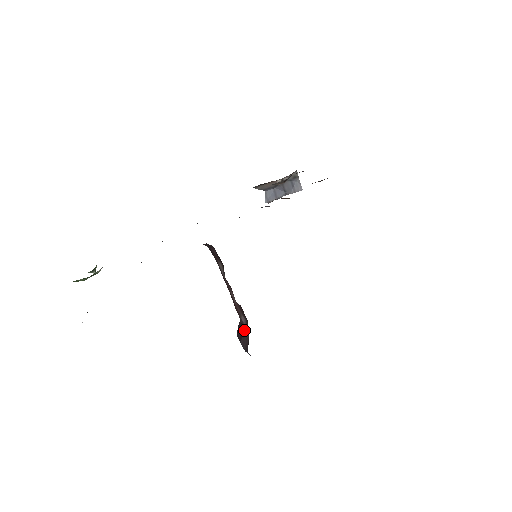
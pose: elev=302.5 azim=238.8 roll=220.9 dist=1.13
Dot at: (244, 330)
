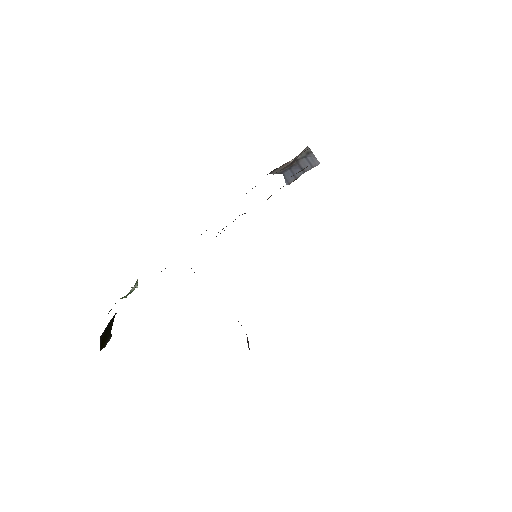
Dot at: occluded
